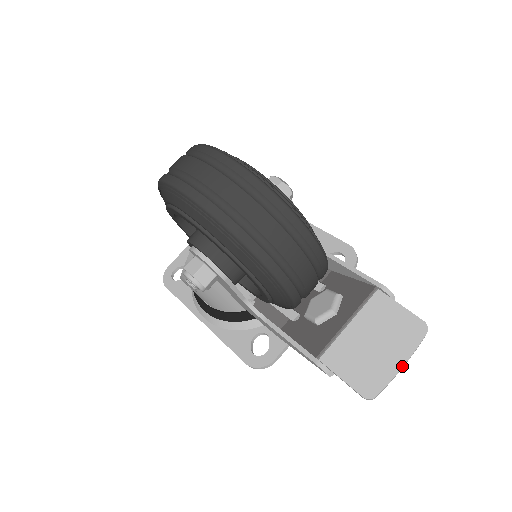
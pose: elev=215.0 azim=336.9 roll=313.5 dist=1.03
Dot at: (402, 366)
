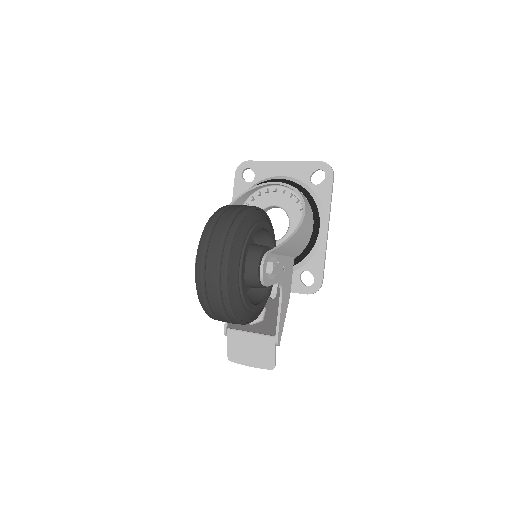
Dot at: (250, 366)
